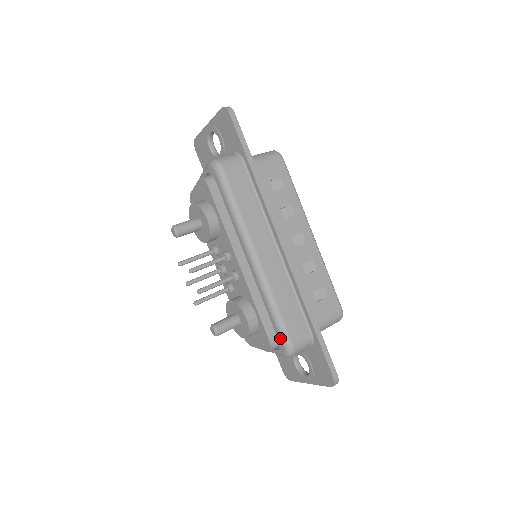
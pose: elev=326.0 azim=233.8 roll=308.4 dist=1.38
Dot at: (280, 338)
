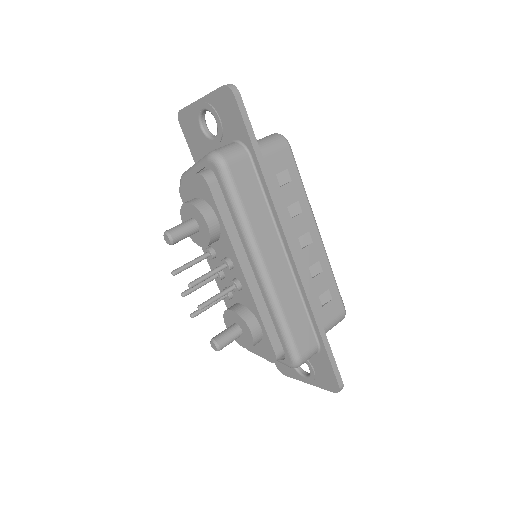
Dot at: (287, 351)
